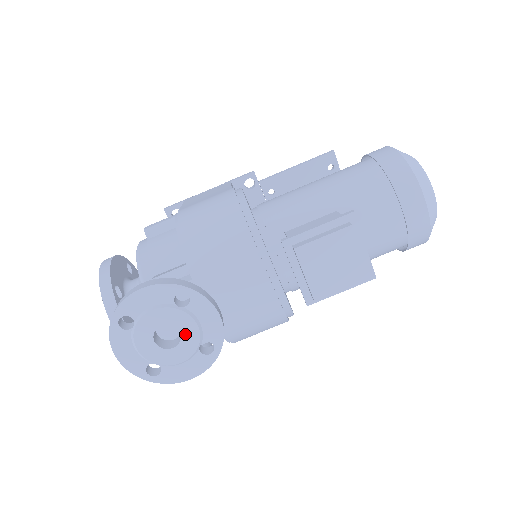
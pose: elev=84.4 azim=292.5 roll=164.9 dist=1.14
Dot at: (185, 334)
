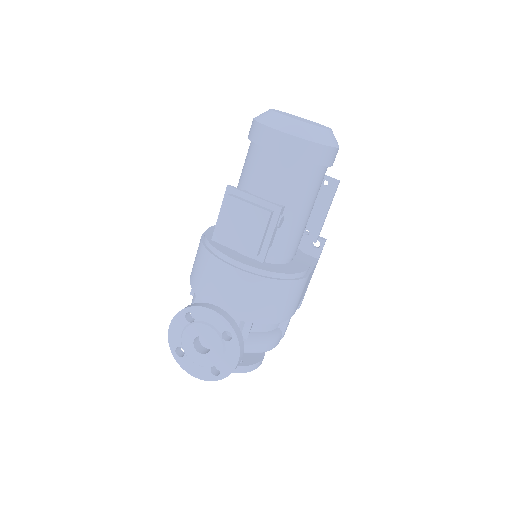
Dot at: (208, 336)
